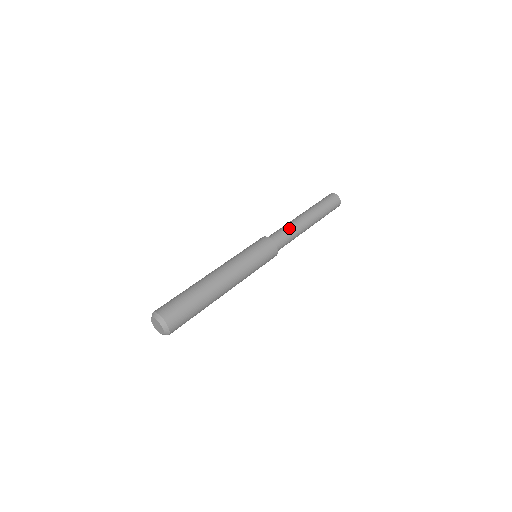
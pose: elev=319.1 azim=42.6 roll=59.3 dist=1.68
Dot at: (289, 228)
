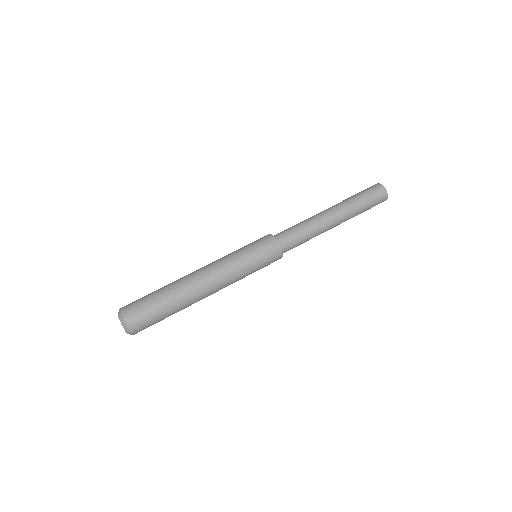
Dot at: (306, 229)
